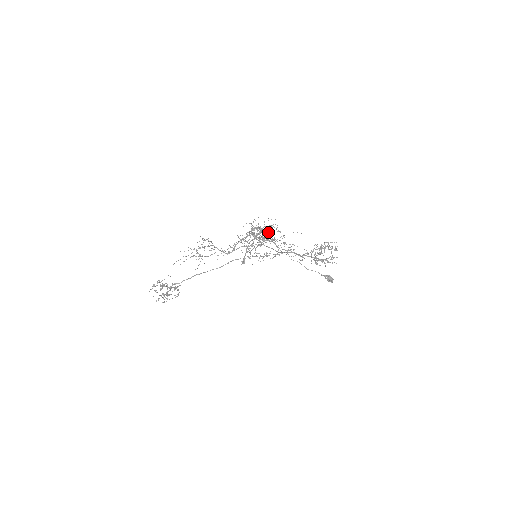
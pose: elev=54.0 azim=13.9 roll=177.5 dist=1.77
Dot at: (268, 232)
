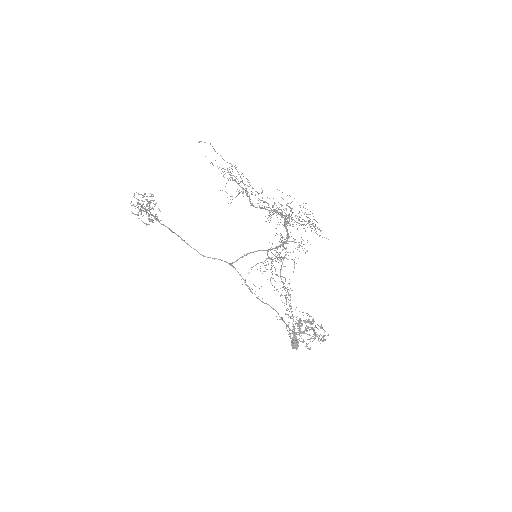
Dot at: occluded
